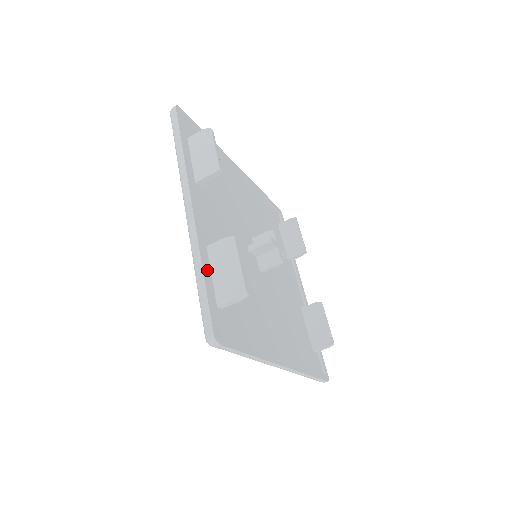
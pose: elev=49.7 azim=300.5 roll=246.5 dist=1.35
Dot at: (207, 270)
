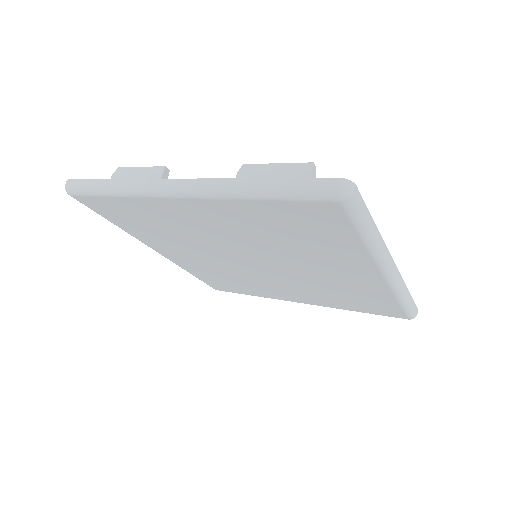
Dot at: occluded
